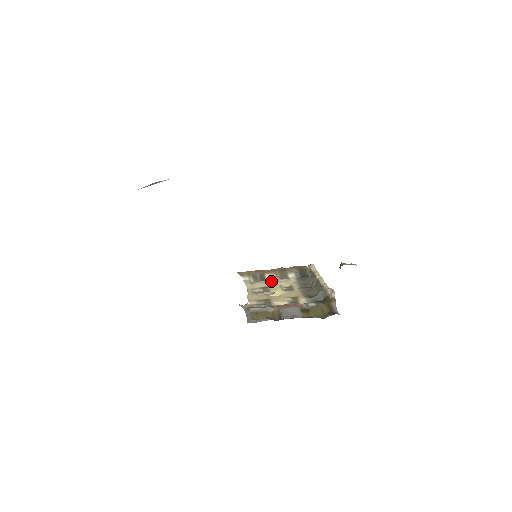
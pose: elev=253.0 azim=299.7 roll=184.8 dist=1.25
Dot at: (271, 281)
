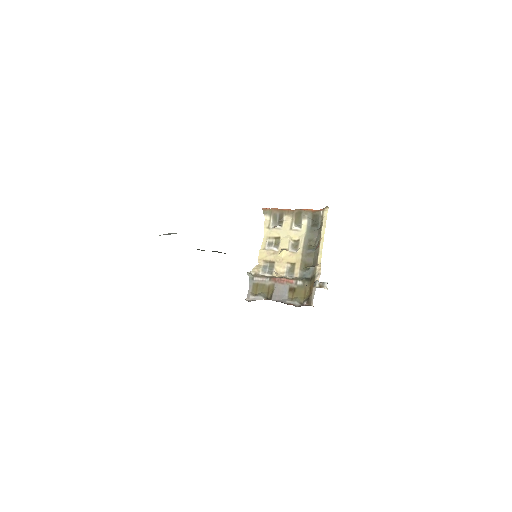
Dot at: (286, 227)
